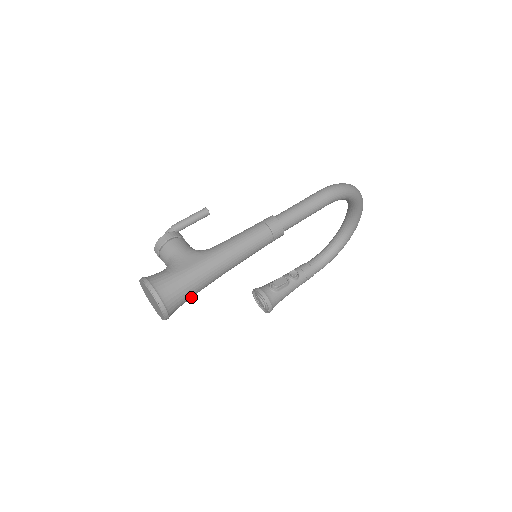
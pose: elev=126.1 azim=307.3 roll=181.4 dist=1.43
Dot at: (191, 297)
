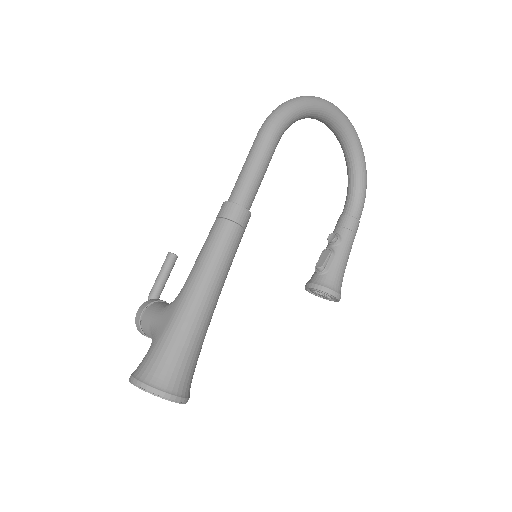
Dot at: (194, 357)
